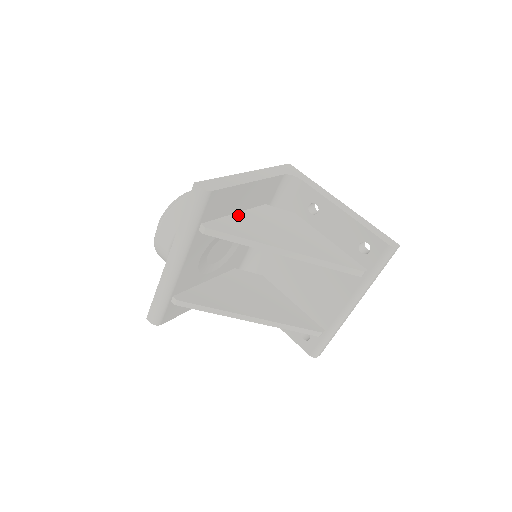
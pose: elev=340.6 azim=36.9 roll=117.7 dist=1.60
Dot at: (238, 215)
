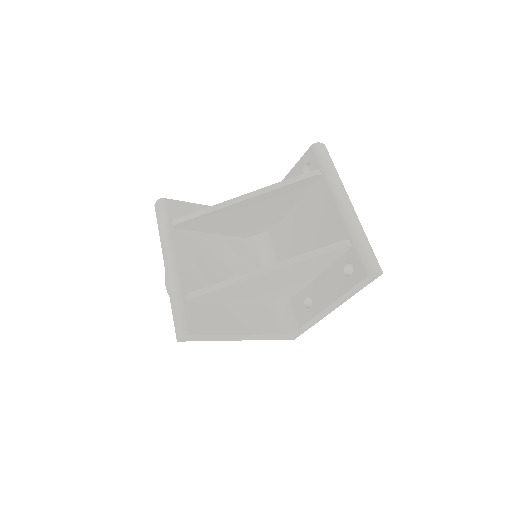
Dot at: occluded
